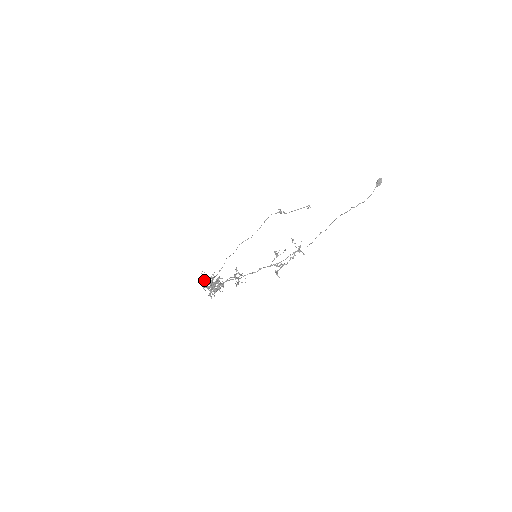
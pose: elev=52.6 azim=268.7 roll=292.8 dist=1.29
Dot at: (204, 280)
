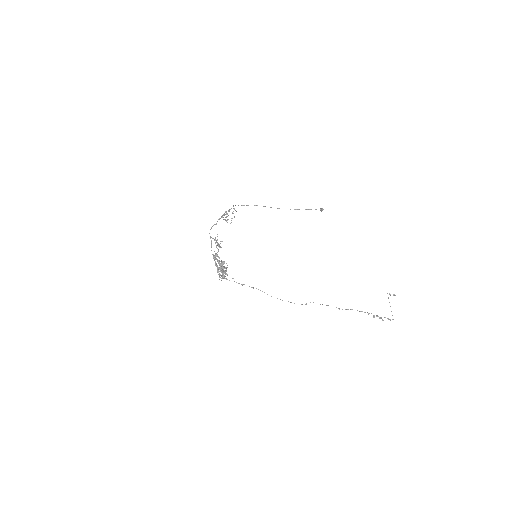
Dot at: occluded
